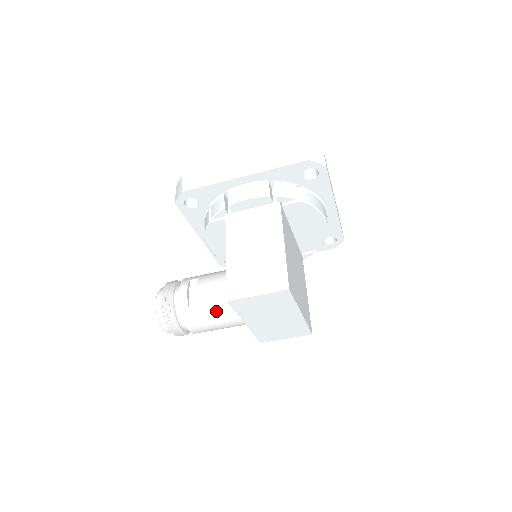
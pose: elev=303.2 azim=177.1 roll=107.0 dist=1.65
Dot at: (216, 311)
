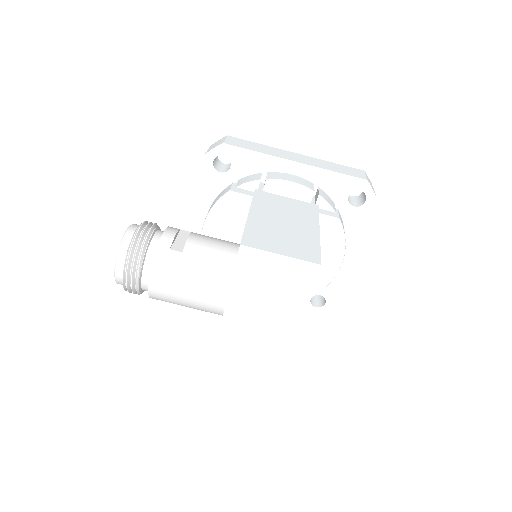
Dot at: (202, 268)
